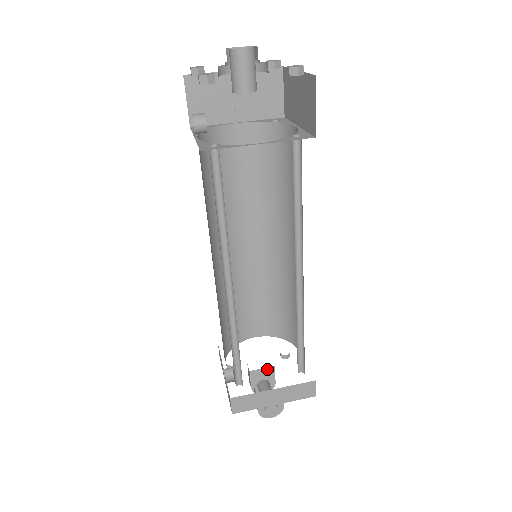
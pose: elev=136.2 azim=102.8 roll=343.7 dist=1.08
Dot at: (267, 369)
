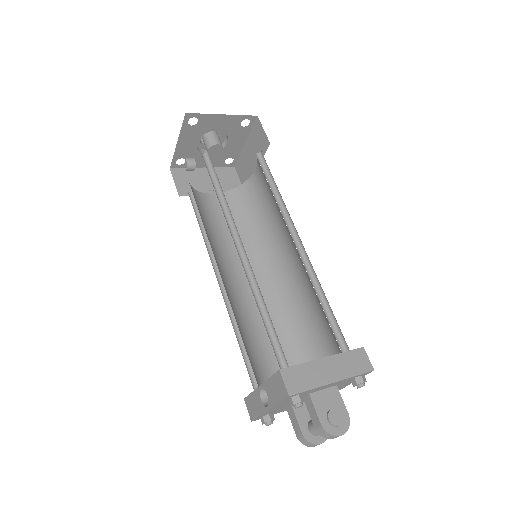
Dot at: occluded
